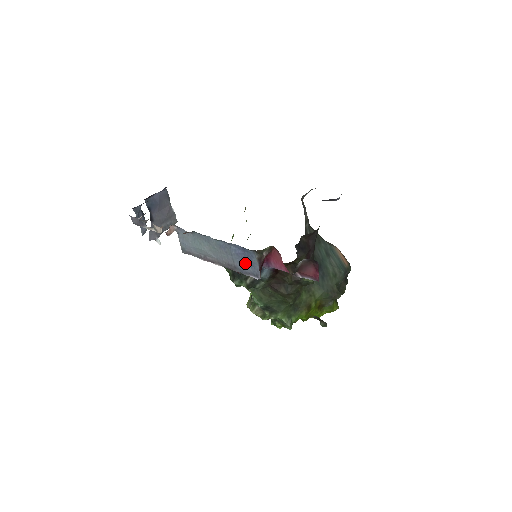
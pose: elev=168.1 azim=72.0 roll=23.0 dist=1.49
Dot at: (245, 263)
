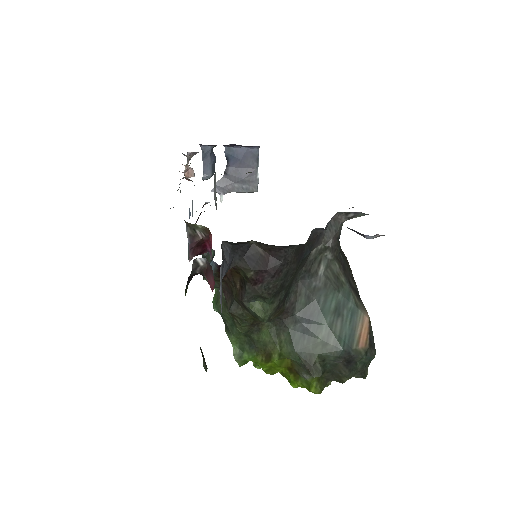
Dot at: occluded
